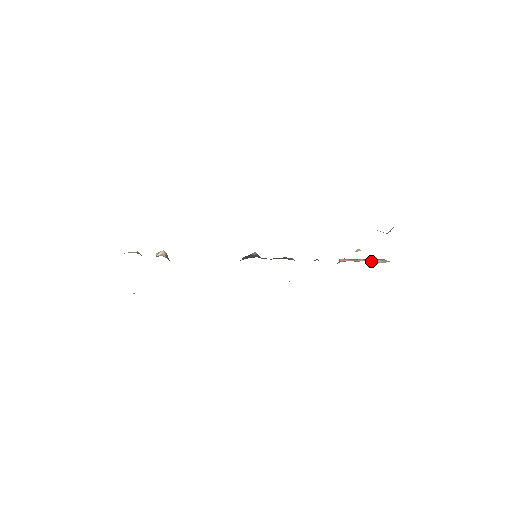
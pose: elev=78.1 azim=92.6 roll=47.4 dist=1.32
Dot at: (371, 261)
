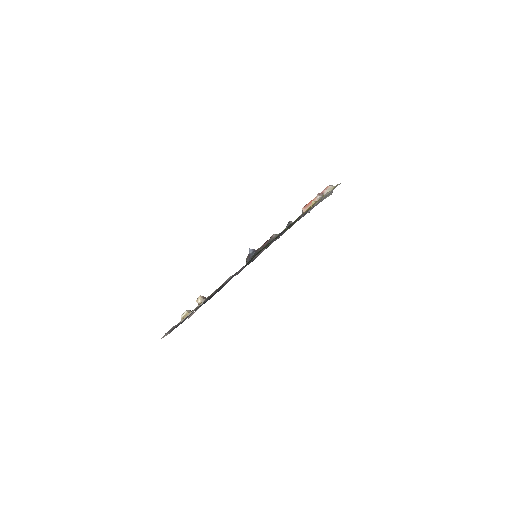
Dot at: (322, 195)
